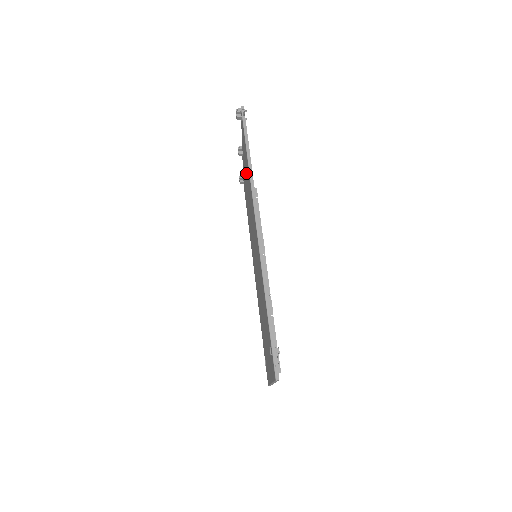
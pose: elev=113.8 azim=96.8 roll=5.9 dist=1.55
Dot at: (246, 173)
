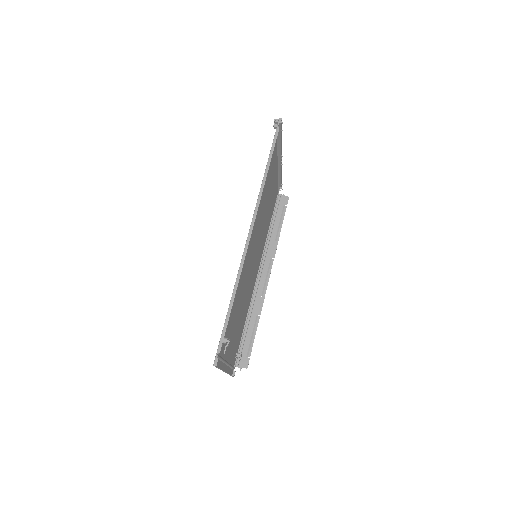
Dot at: (270, 179)
